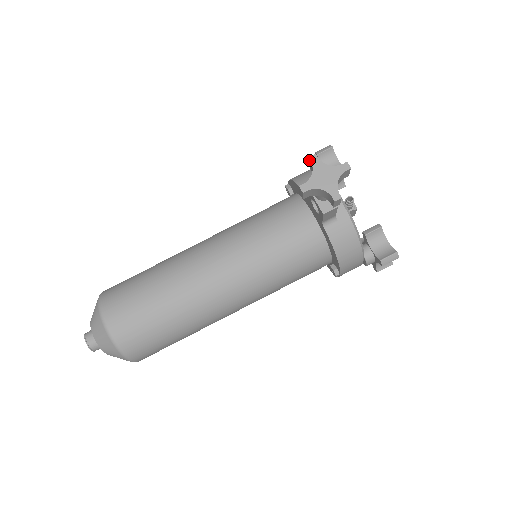
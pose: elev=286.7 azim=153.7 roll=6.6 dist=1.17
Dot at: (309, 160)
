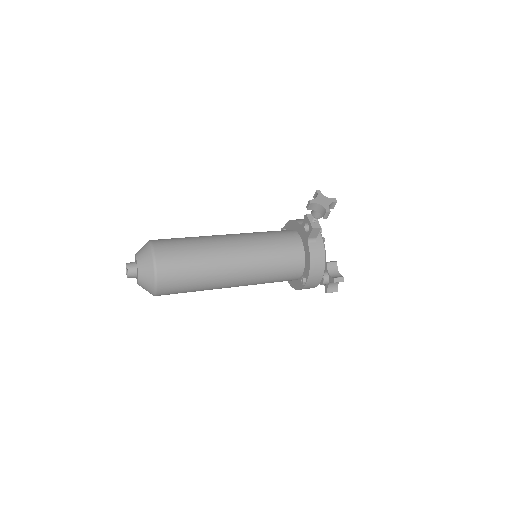
Dot at: (316, 192)
